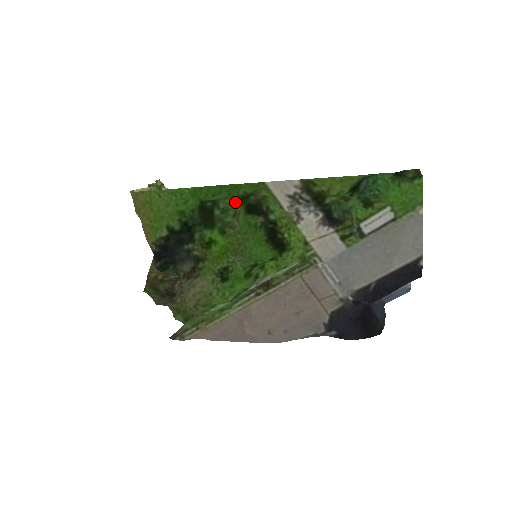
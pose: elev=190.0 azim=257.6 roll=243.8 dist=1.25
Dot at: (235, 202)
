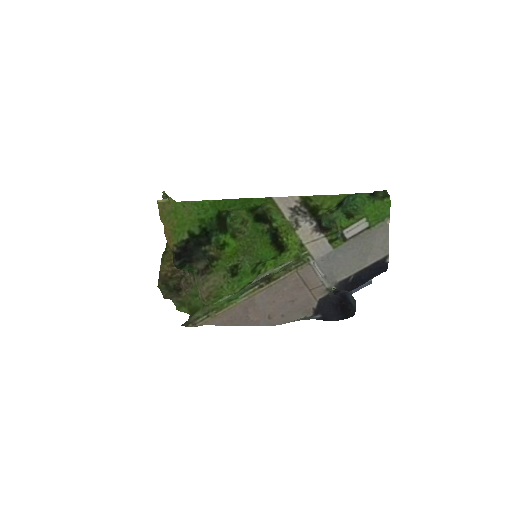
Dot at: (246, 212)
